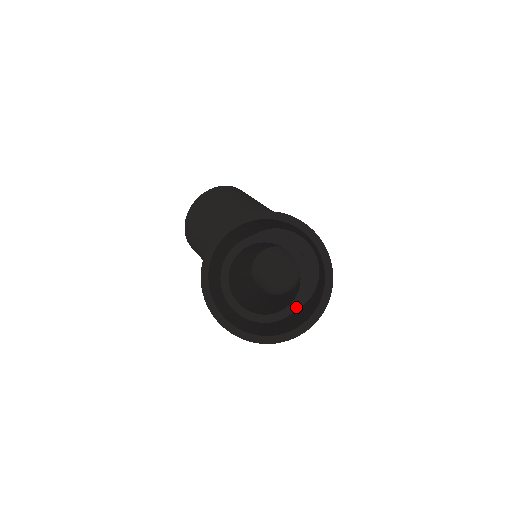
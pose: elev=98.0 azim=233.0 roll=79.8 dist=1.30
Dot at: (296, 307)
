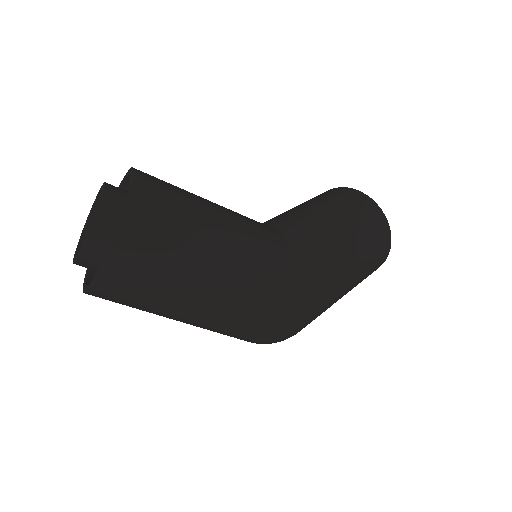
Dot at: (76, 260)
